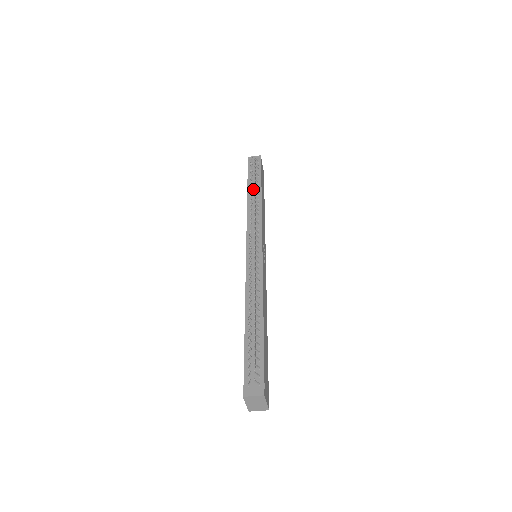
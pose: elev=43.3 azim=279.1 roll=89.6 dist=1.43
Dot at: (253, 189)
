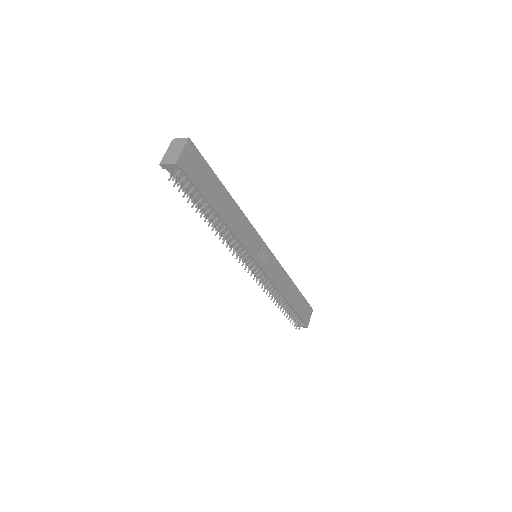
Dot at: occluded
